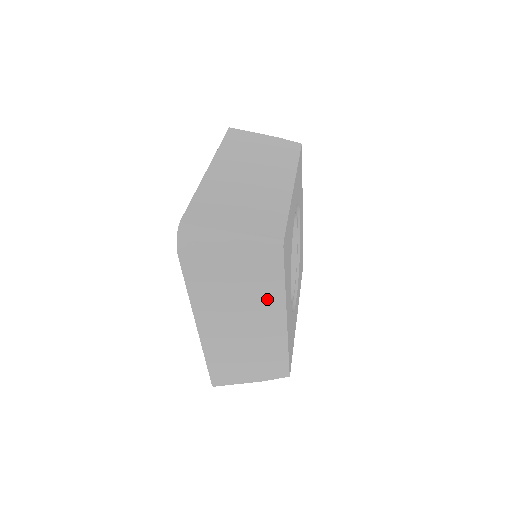
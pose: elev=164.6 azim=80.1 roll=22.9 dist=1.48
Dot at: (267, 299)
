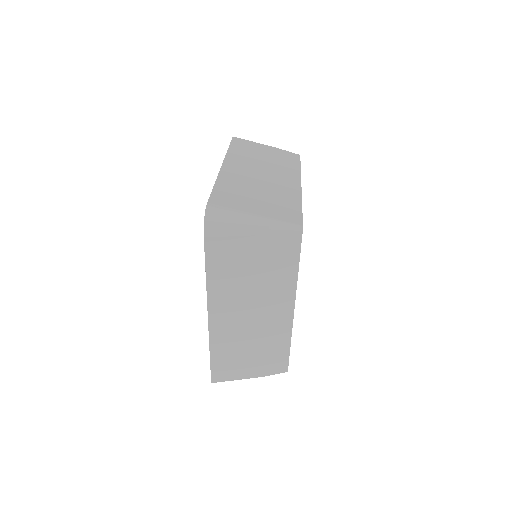
Dot at: (279, 286)
